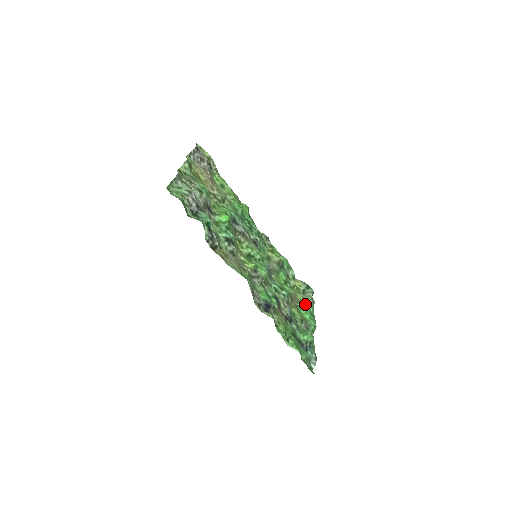
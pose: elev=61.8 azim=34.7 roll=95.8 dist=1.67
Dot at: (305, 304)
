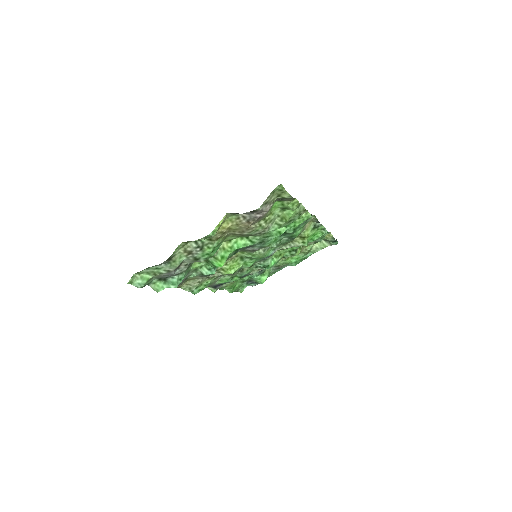
Dot at: (306, 253)
